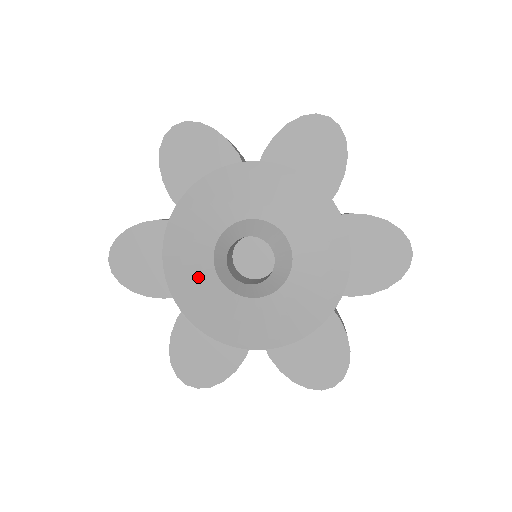
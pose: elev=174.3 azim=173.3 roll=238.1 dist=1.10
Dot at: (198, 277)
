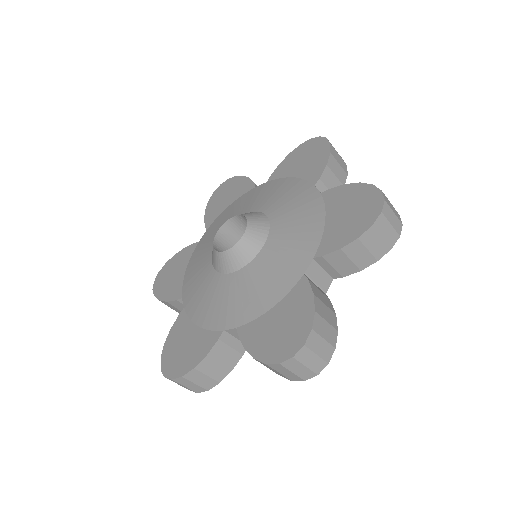
Dot at: (222, 294)
